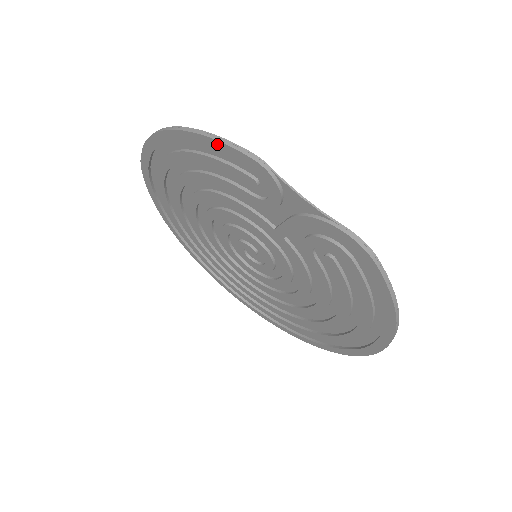
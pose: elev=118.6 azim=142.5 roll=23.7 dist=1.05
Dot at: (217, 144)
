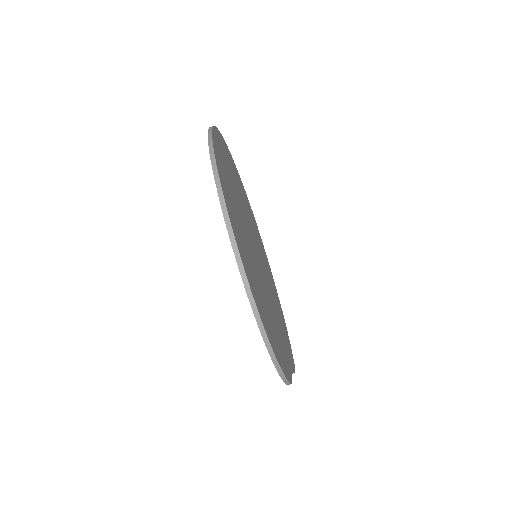
Dot at: occluded
